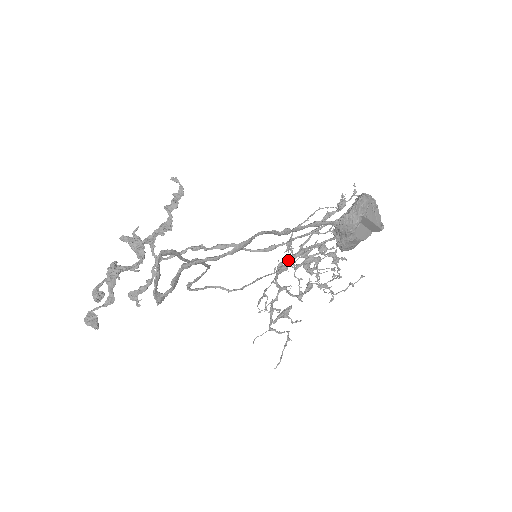
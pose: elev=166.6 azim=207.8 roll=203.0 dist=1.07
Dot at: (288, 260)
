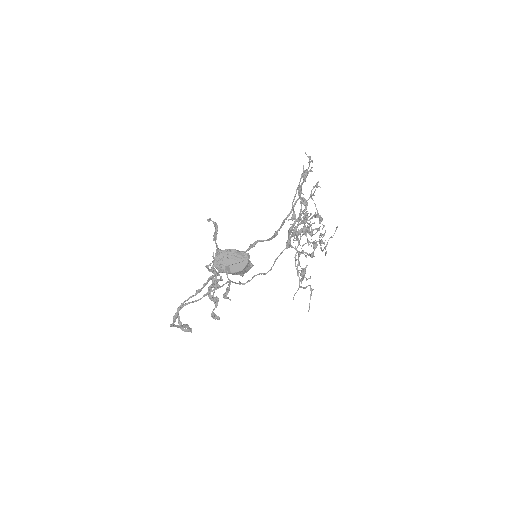
Dot at: (292, 234)
